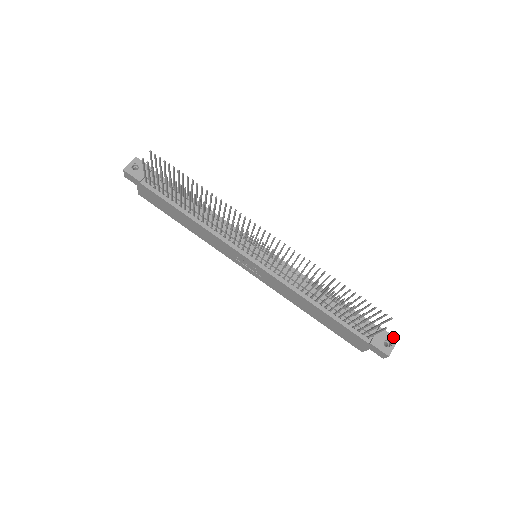
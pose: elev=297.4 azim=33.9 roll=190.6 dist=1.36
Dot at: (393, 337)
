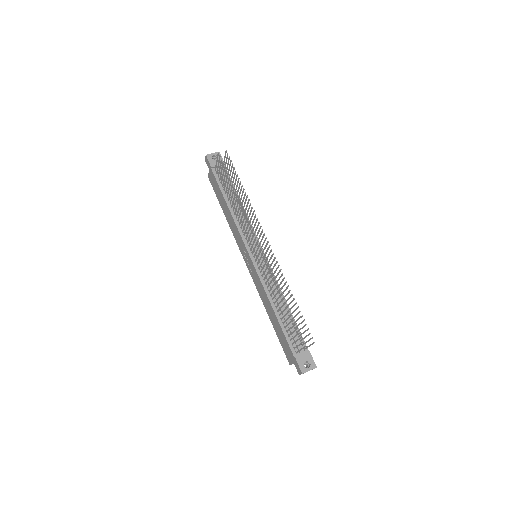
Dot at: (314, 363)
